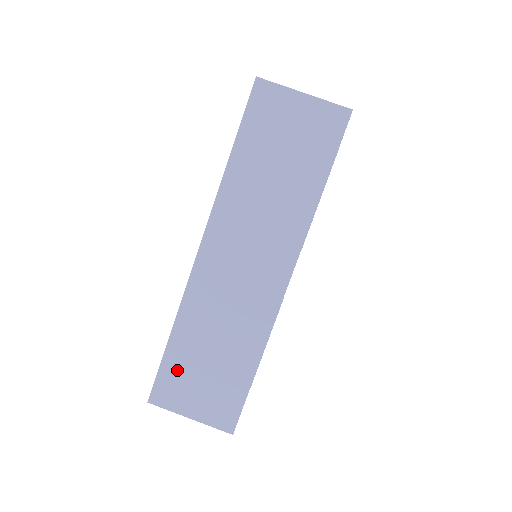
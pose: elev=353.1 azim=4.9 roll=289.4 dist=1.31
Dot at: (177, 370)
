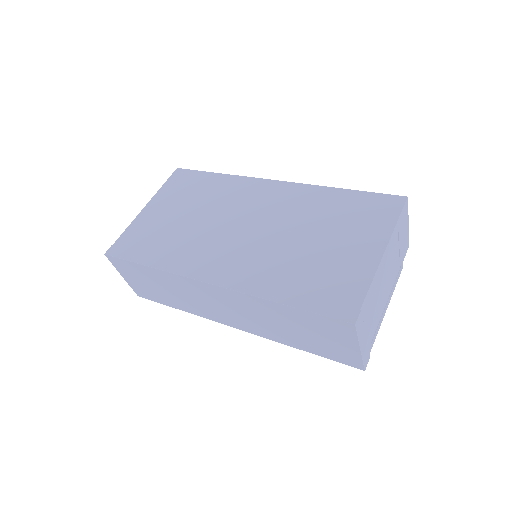
Dot at: (135, 270)
